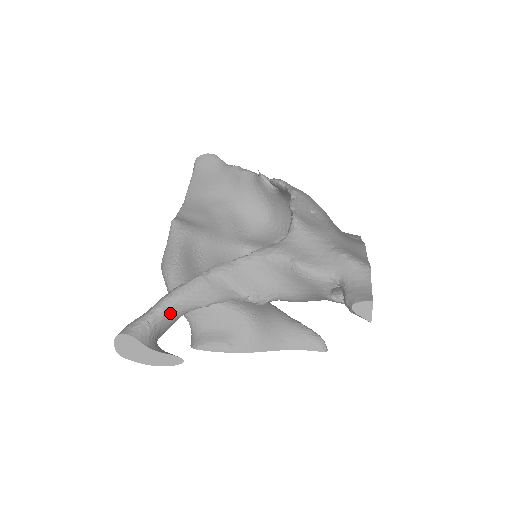
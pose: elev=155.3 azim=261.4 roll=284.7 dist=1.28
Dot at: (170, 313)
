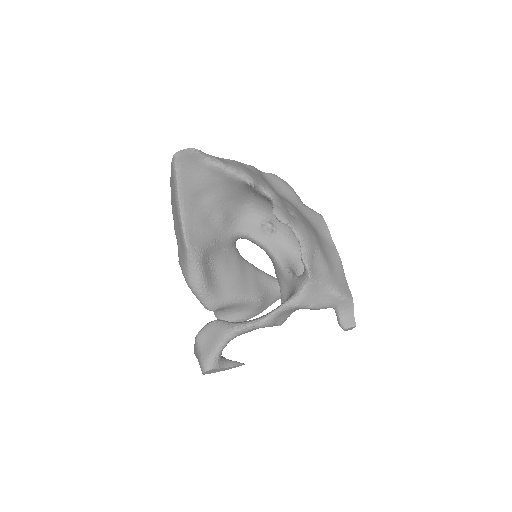
Dot at: occluded
